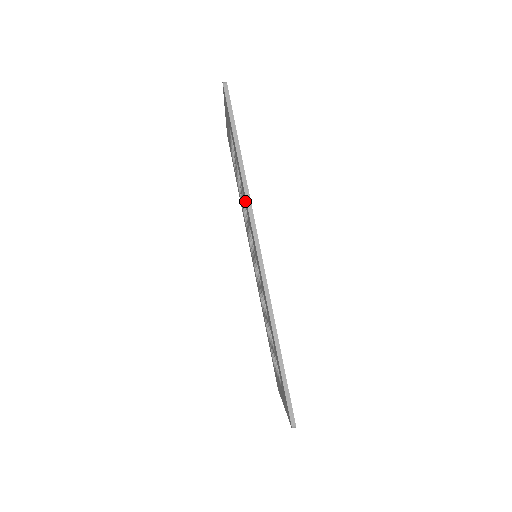
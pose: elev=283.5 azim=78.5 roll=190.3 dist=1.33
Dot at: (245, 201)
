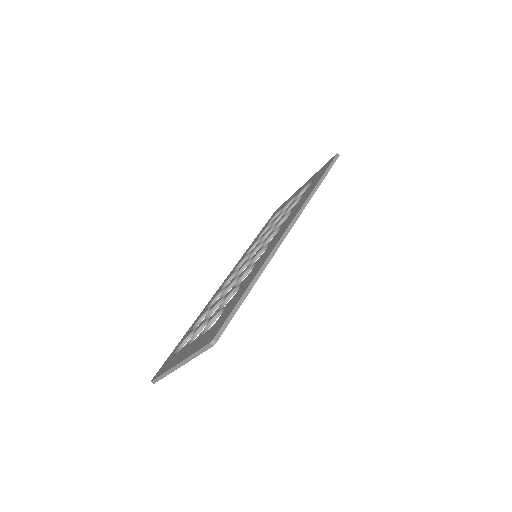
Dot at: (297, 207)
